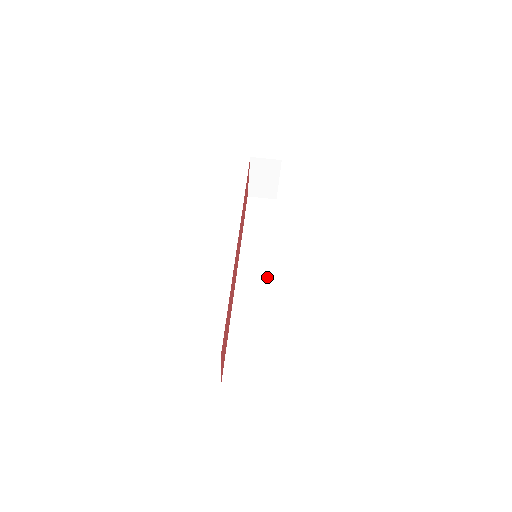
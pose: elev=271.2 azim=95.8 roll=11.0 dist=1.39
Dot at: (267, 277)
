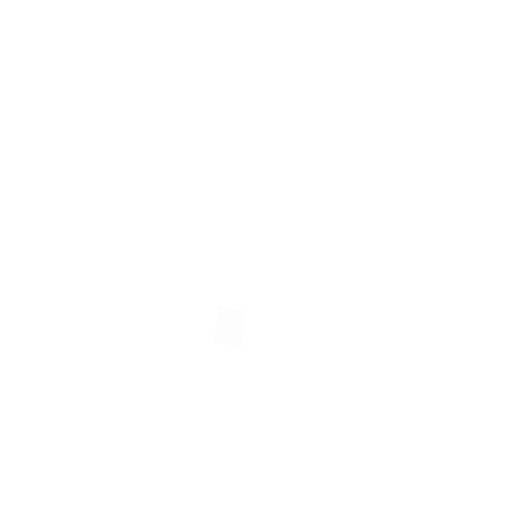
Dot at: (268, 242)
